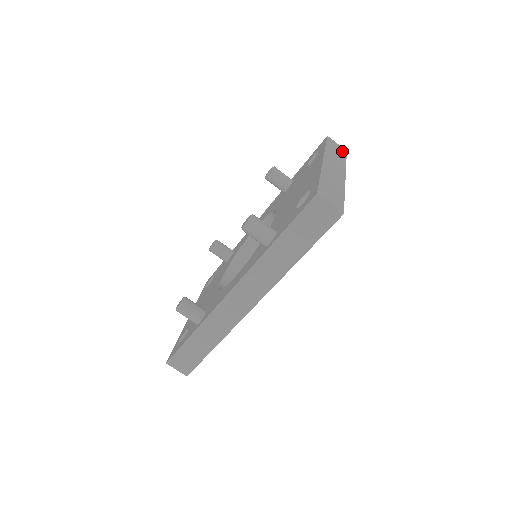
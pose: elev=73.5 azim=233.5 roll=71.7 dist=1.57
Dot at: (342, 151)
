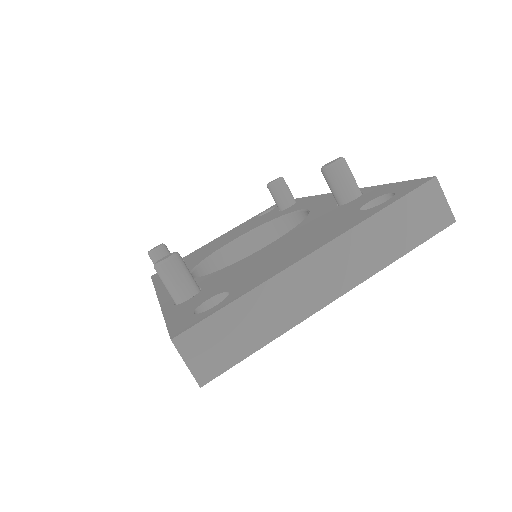
Dot at: (434, 222)
